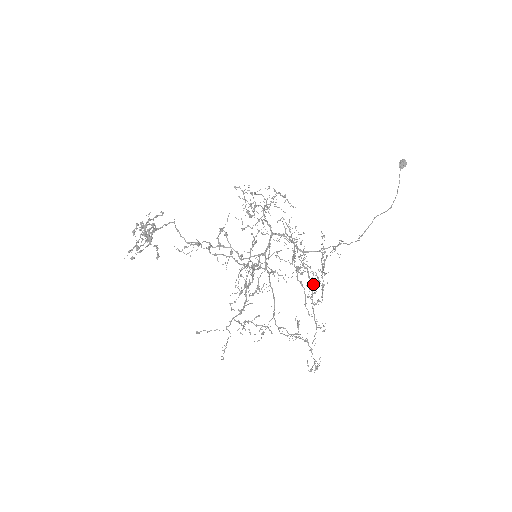
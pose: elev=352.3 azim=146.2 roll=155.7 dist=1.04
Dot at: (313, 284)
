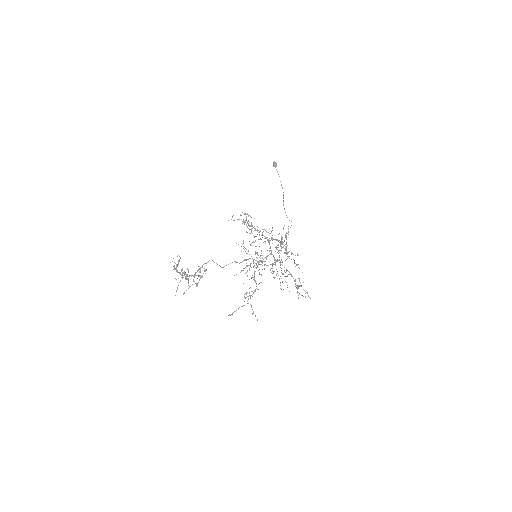
Dot at: (289, 256)
